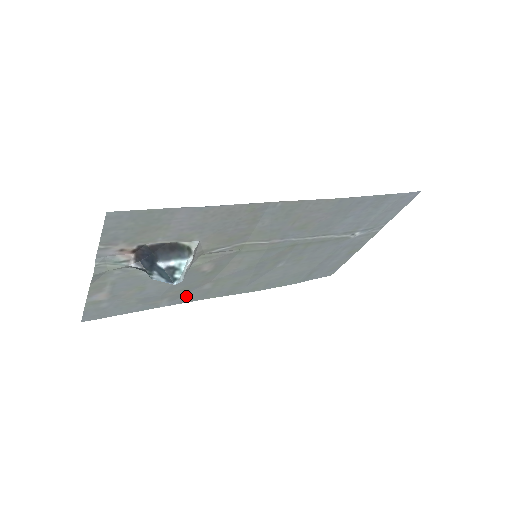
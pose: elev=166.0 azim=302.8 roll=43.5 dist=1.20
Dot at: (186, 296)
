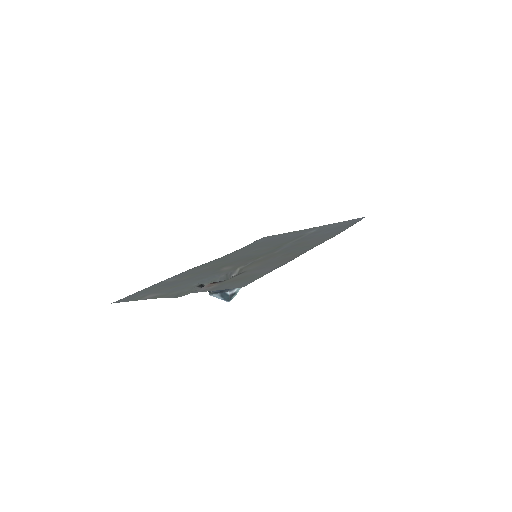
Dot at: (185, 273)
